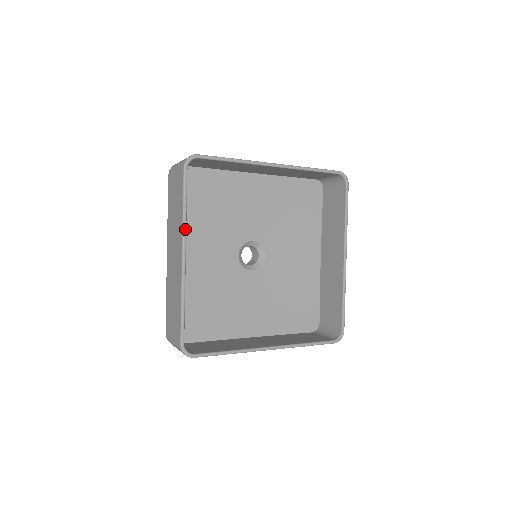
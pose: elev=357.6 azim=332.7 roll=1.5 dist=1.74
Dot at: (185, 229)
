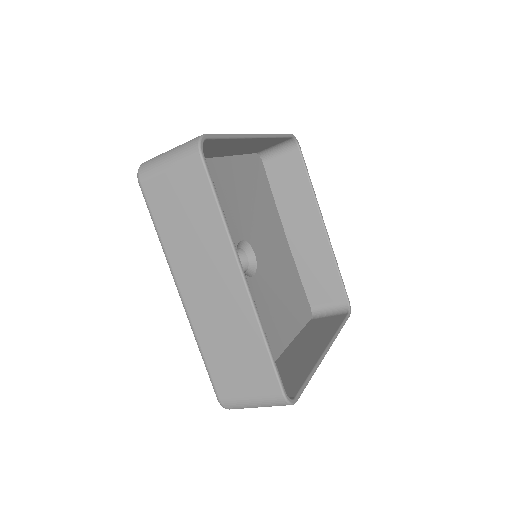
Dot at: (270, 136)
